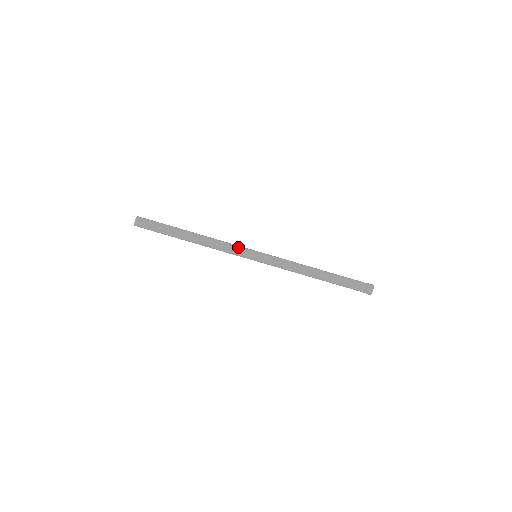
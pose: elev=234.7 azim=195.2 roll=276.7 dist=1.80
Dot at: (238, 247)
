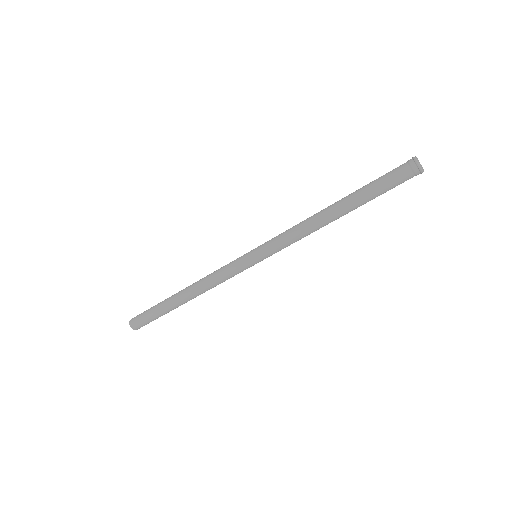
Dot at: (230, 266)
